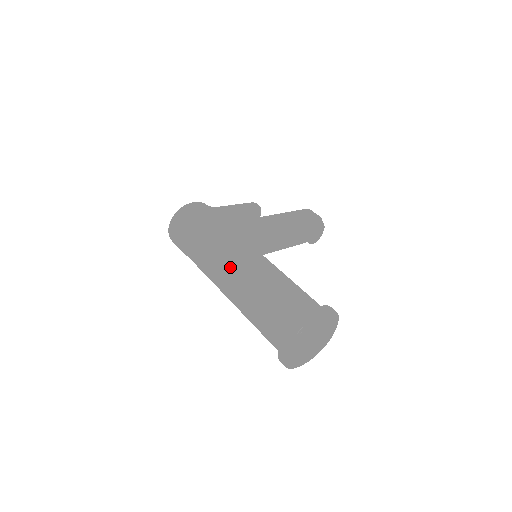
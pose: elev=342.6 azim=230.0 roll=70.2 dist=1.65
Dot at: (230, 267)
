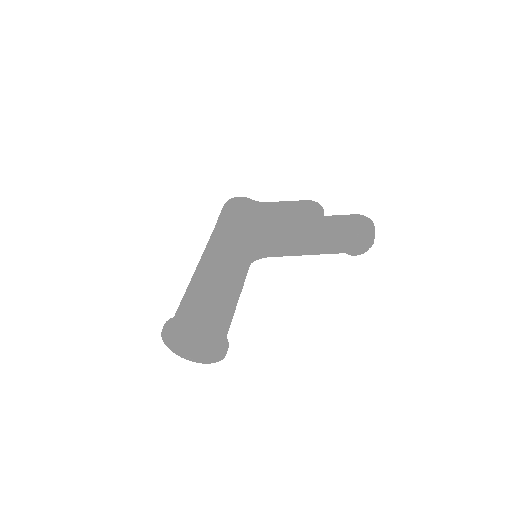
Dot at: (199, 261)
